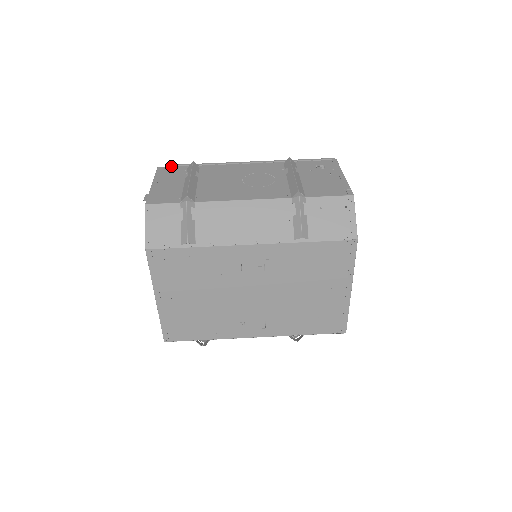
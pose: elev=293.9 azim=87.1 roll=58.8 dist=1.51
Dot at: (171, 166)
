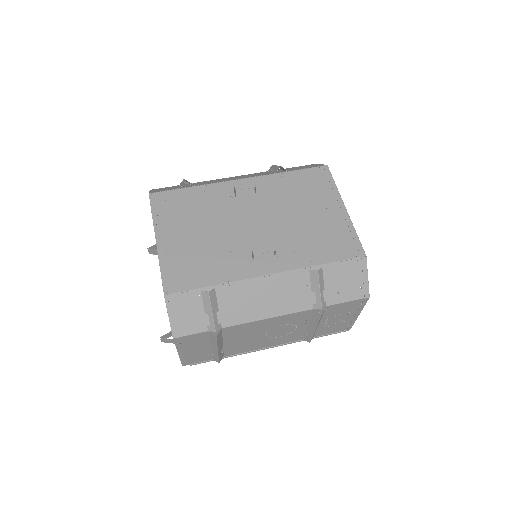
Dot at: occluded
